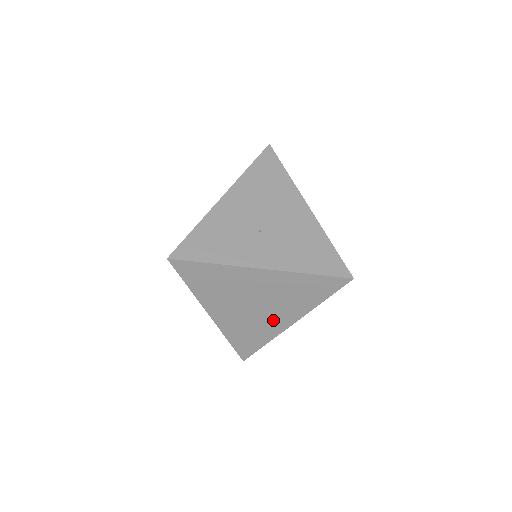
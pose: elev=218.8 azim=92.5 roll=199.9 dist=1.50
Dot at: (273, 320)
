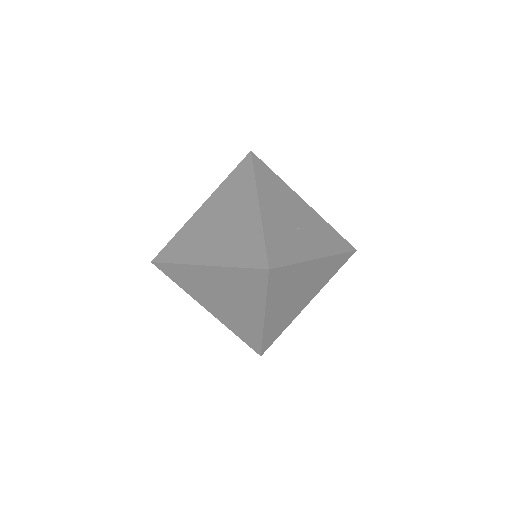
Dot at: (300, 305)
